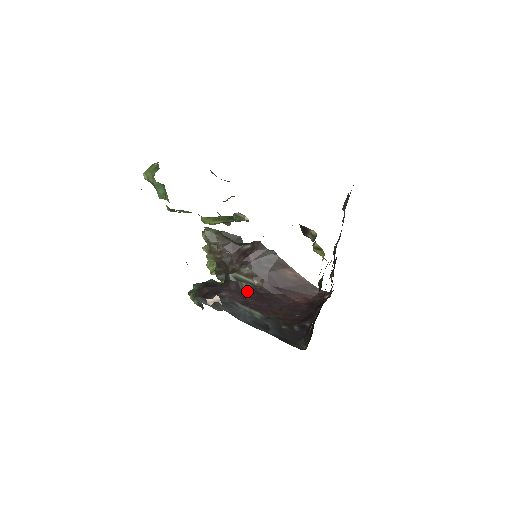
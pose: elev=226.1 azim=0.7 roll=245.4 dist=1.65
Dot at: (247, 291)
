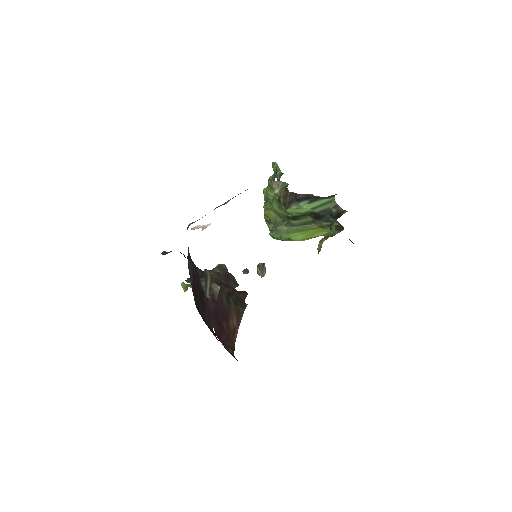
Dot at: (200, 284)
